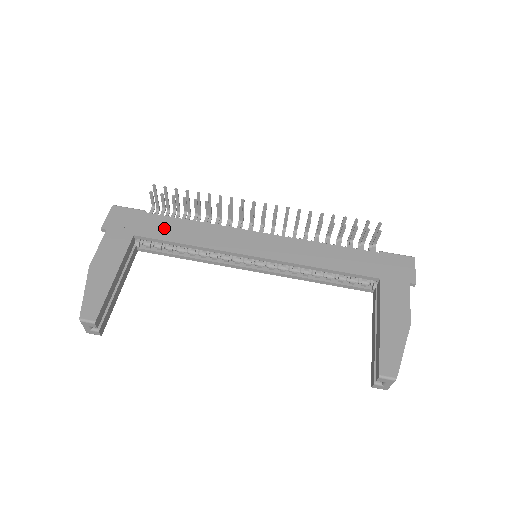
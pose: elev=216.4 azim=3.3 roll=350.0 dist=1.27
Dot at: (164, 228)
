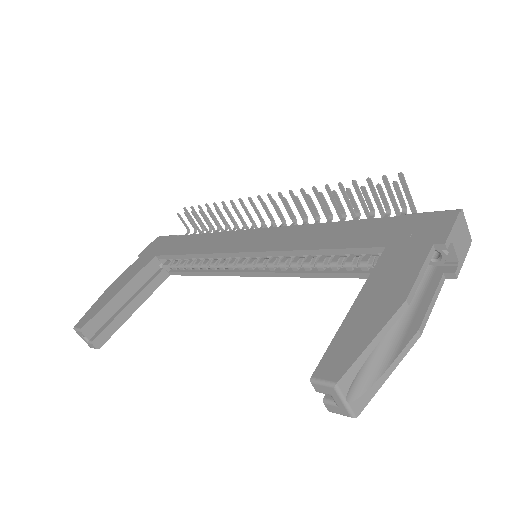
Dot at: (181, 245)
